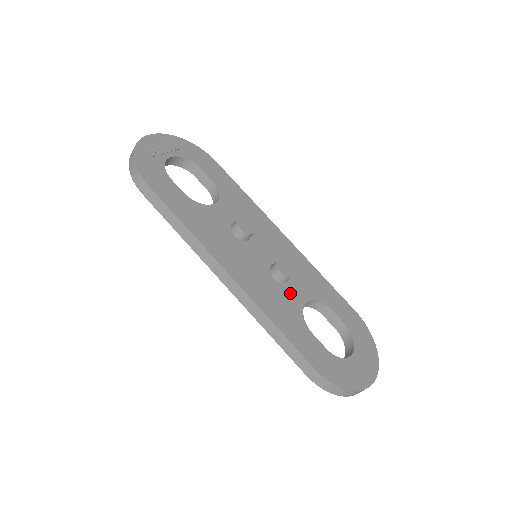
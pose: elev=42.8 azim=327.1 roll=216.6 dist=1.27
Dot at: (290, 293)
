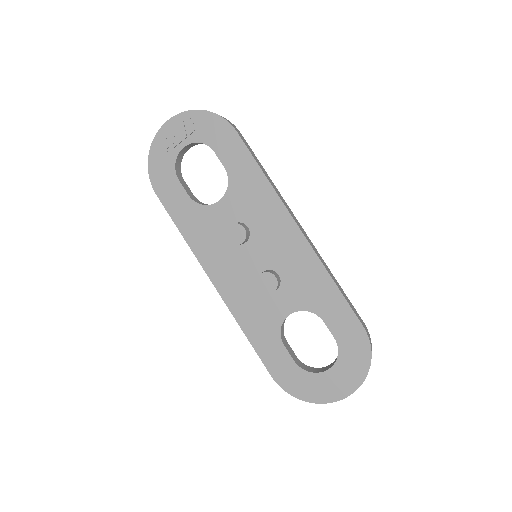
Dot at: (275, 302)
